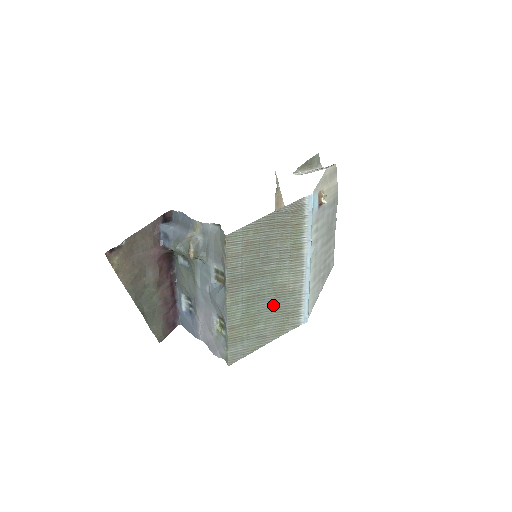
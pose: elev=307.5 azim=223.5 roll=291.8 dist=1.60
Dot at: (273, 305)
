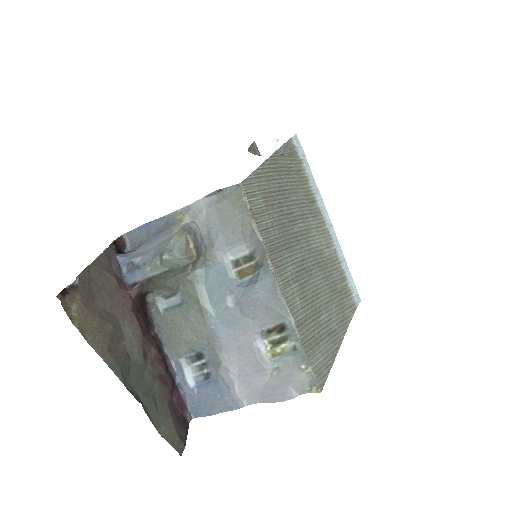
Dot at: (322, 282)
